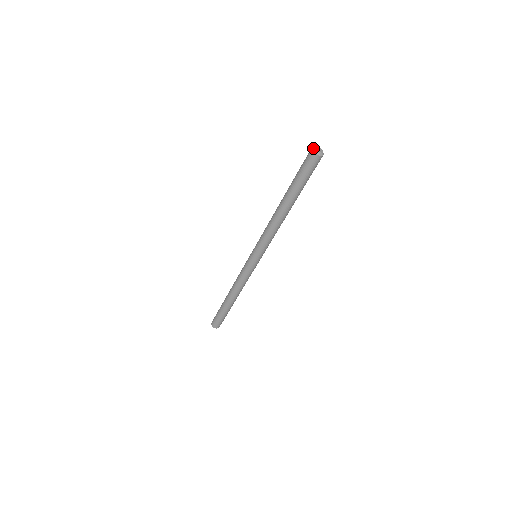
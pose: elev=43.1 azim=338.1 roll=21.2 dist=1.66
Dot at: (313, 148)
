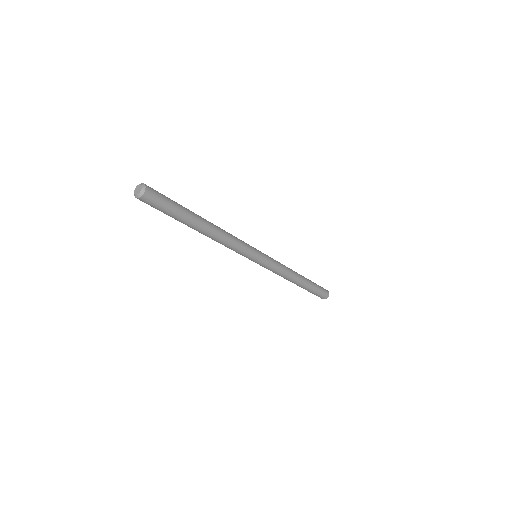
Dot at: (134, 190)
